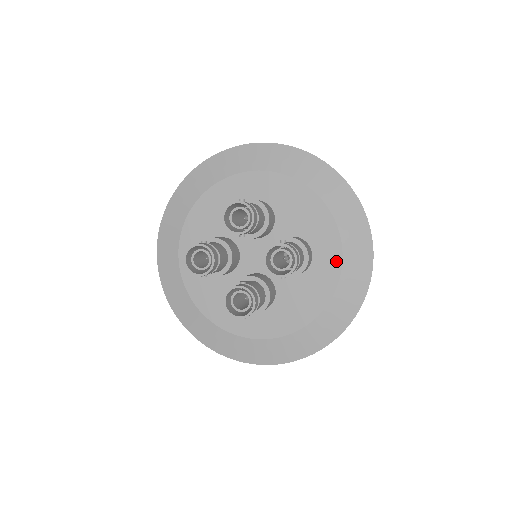
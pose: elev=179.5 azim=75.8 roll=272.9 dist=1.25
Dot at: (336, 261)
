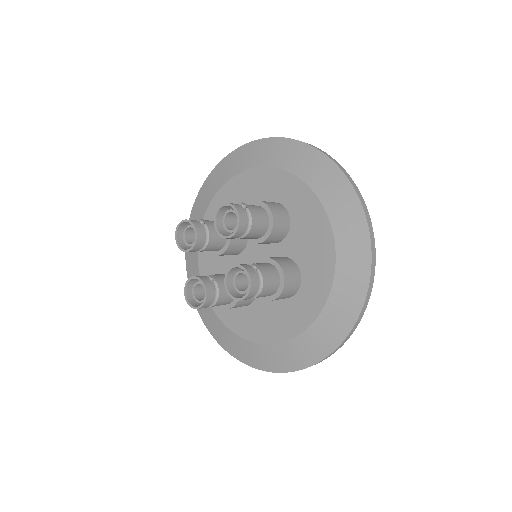
Dot at: (315, 309)
